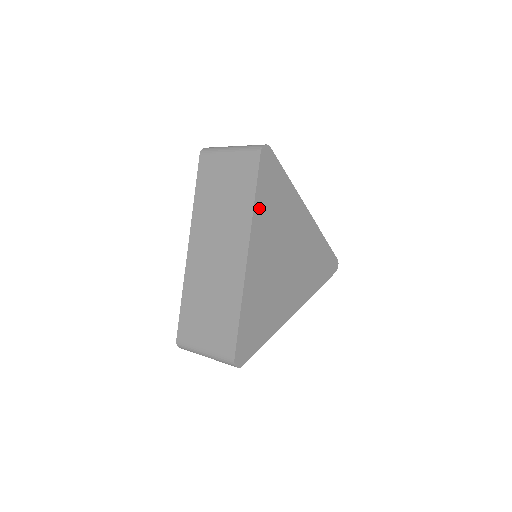
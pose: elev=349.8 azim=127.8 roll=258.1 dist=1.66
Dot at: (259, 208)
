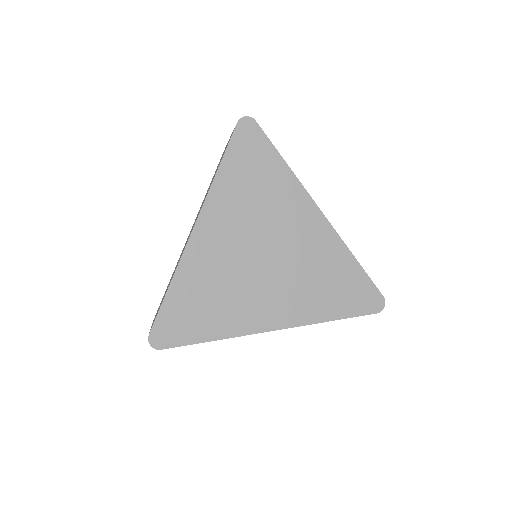
Dot at: (224, 181)
